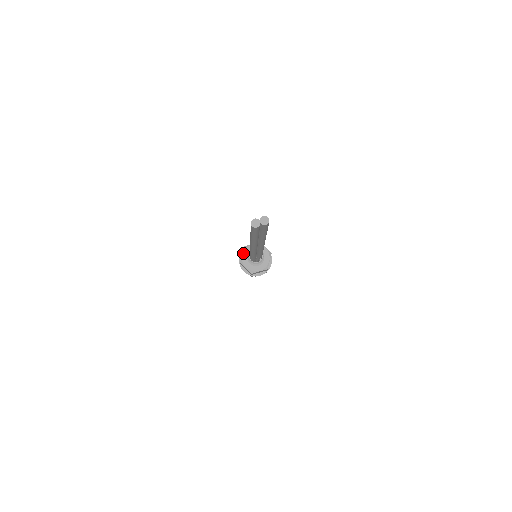
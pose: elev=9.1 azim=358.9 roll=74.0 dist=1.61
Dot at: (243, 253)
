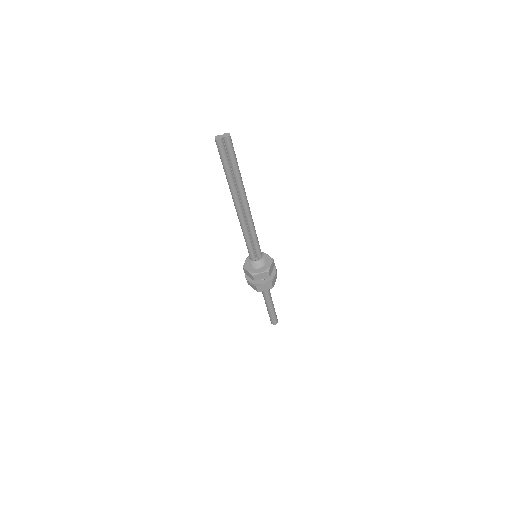
Dot at: (246, 260)
